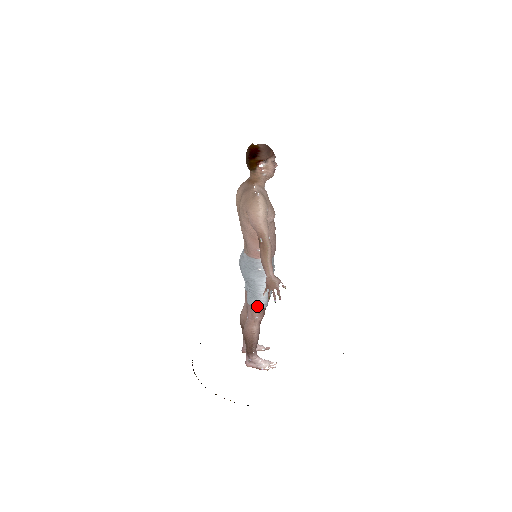
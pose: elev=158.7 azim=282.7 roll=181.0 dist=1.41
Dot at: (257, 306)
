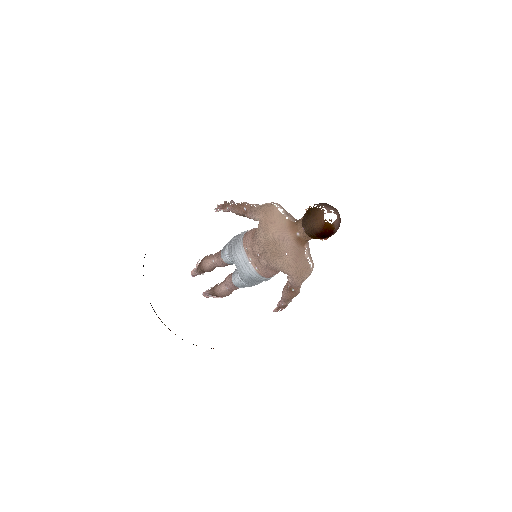
Dot at: (243, 287)
